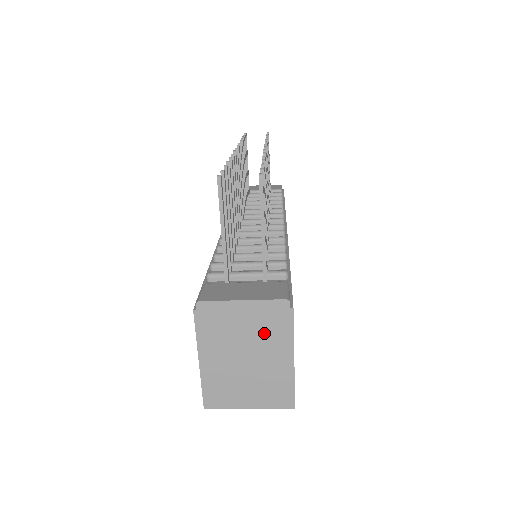
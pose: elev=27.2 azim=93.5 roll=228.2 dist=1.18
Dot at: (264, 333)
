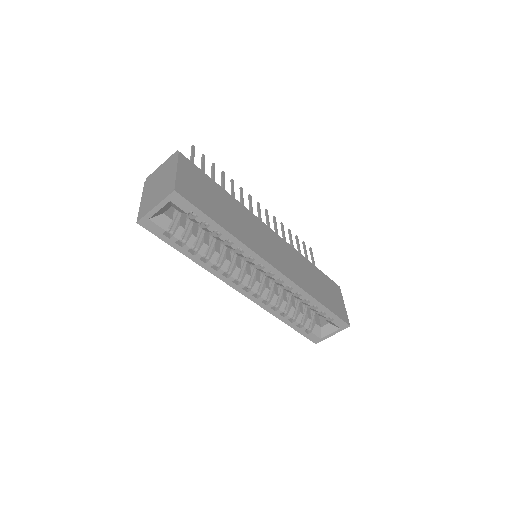
Dot at: (167, 169)
